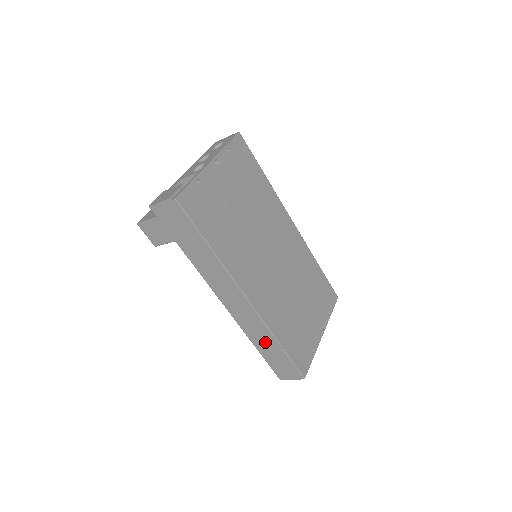
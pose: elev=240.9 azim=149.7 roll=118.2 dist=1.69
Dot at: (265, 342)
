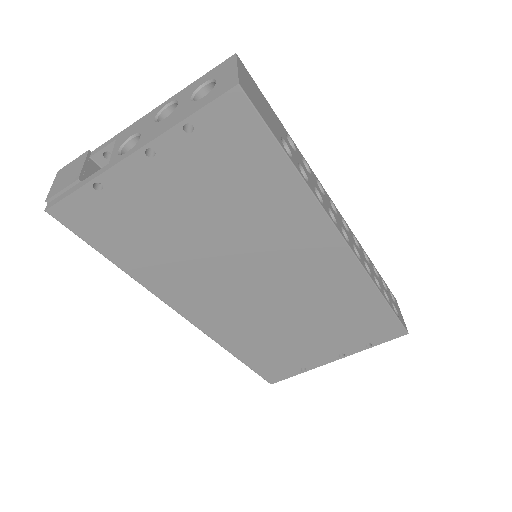
Dot at: occluded
